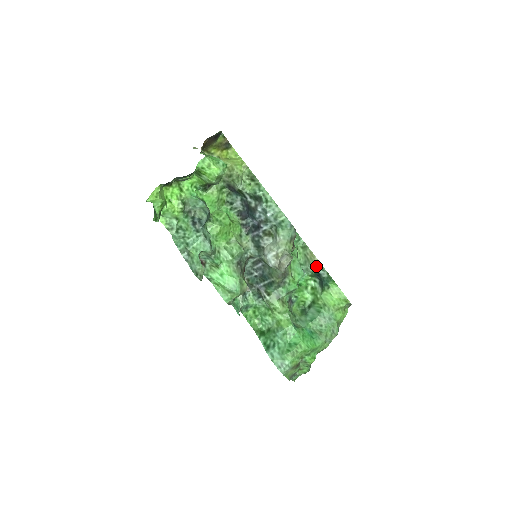
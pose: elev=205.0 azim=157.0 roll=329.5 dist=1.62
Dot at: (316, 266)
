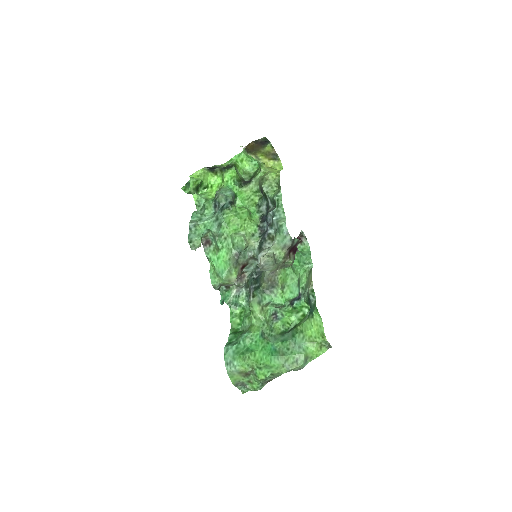
Dot at: (309, 290)
